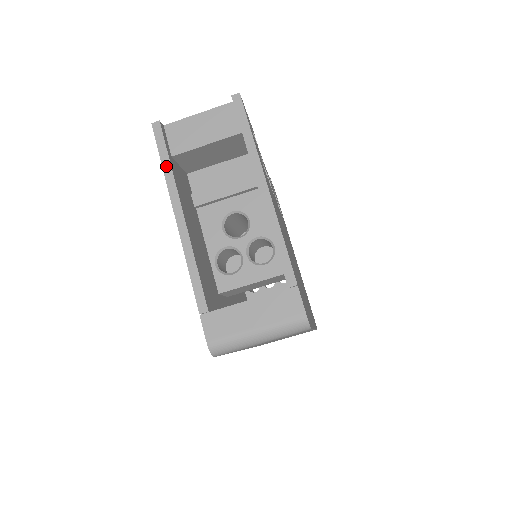
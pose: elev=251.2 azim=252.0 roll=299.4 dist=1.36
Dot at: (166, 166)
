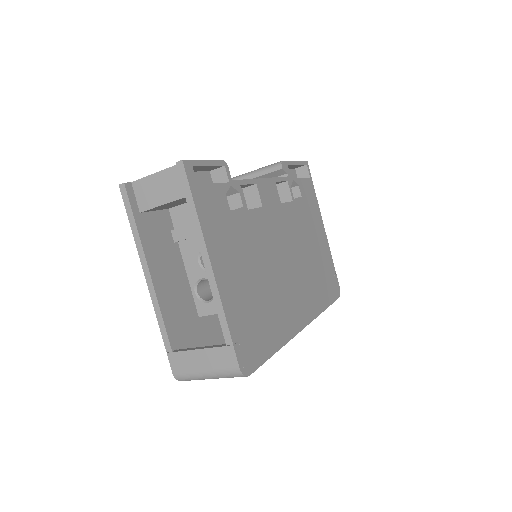
Dot at: (133, 226)
